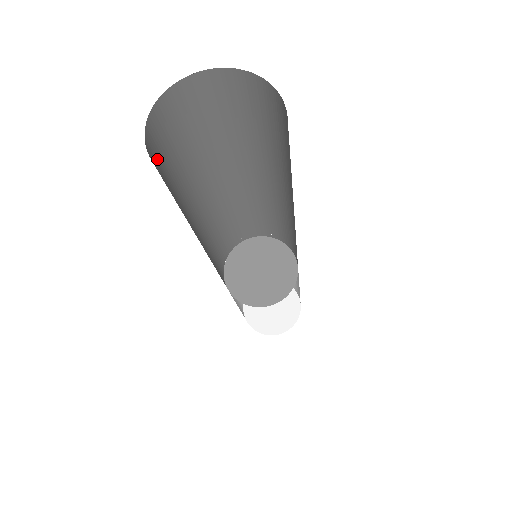
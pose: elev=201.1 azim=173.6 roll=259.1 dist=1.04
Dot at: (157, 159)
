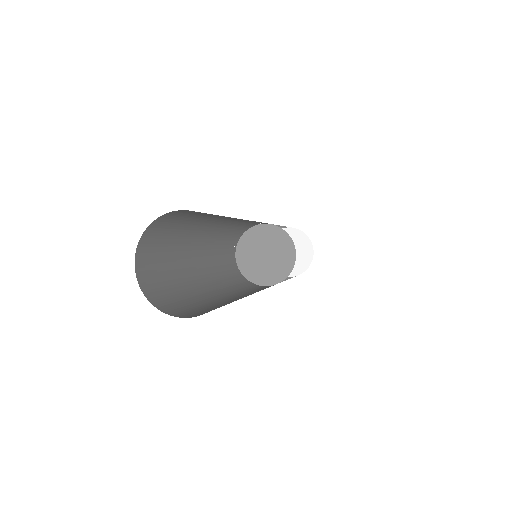
Dot at: (150, 253)
